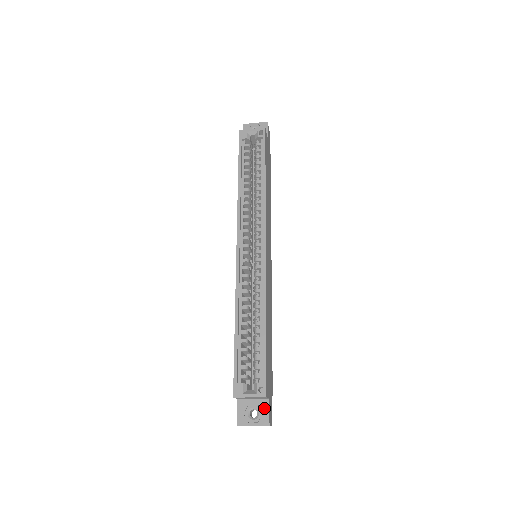
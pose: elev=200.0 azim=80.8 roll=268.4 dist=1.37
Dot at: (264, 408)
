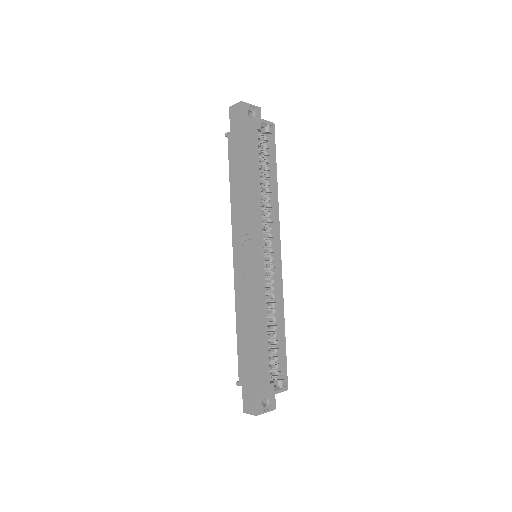
Dot at: (272, 396)
